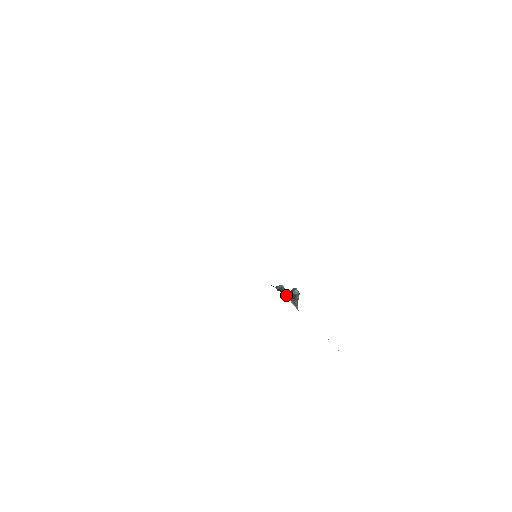
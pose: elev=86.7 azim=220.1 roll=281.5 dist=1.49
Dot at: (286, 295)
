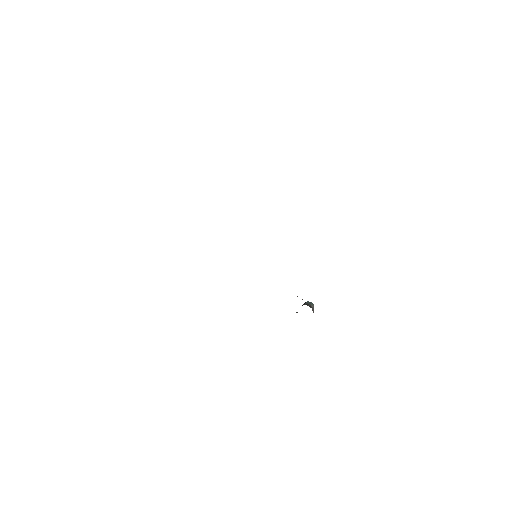
Dot at: occluded
